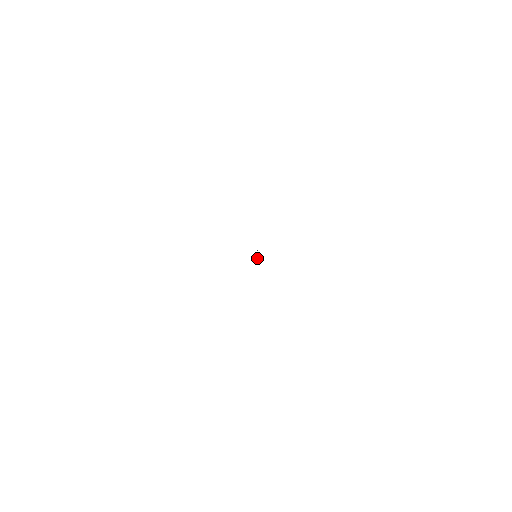
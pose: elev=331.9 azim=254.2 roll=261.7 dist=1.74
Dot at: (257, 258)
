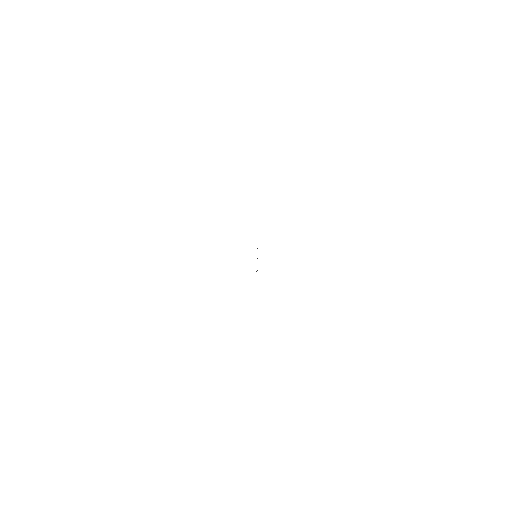
Dot at: occluded
